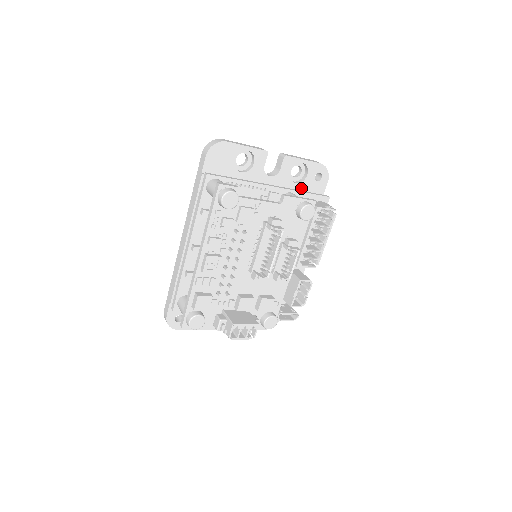
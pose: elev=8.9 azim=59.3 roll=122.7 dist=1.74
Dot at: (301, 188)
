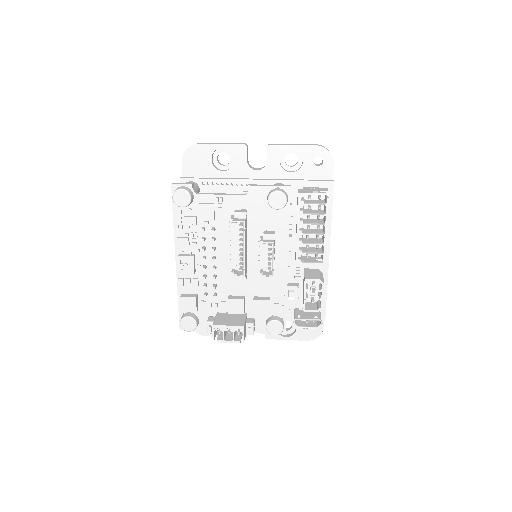
Dot at: (300, 177)
